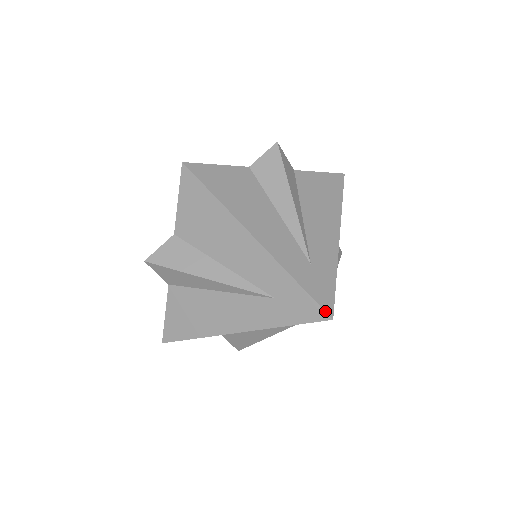
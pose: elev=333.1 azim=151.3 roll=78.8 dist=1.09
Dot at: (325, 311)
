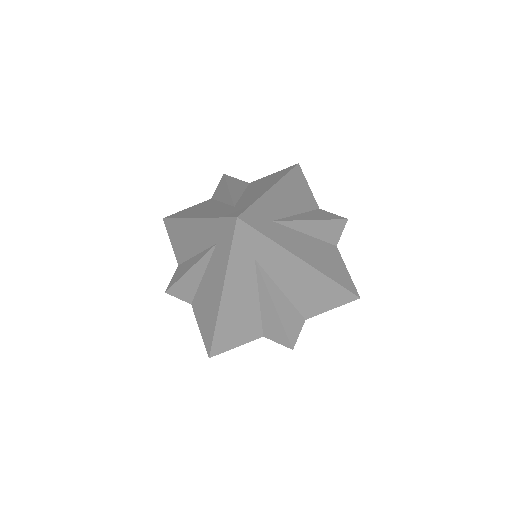
Dot at: (242, 214)
